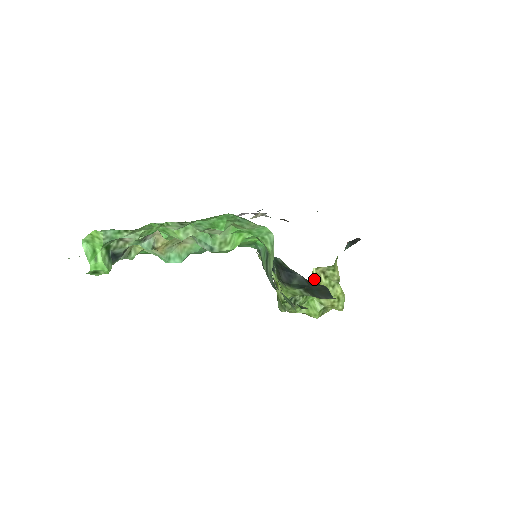
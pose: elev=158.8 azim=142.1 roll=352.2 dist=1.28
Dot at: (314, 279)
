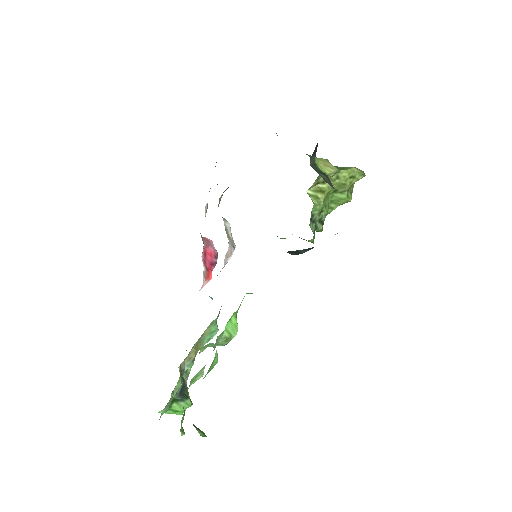
Dot at: (316, 197)
